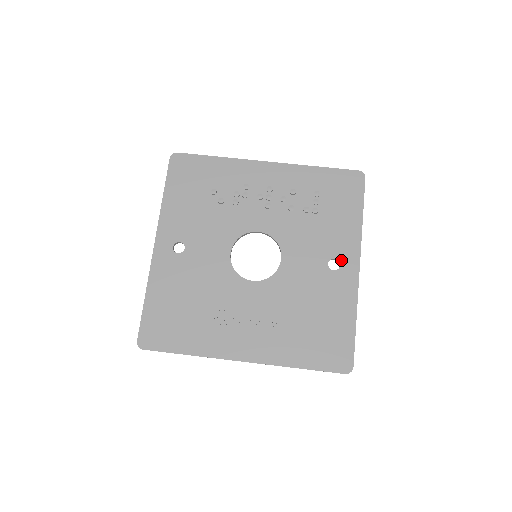
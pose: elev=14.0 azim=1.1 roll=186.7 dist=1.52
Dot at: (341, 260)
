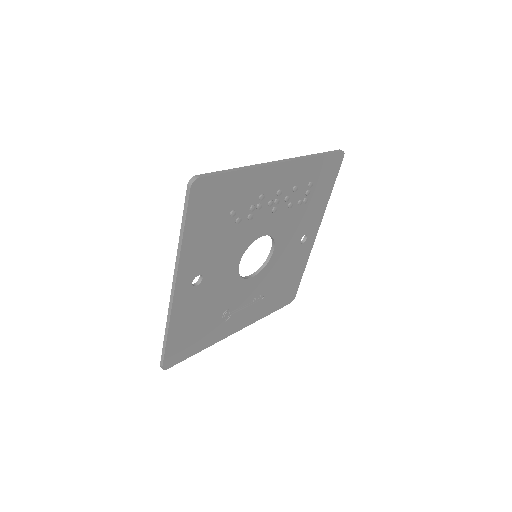
Dot at: (309, 234)
